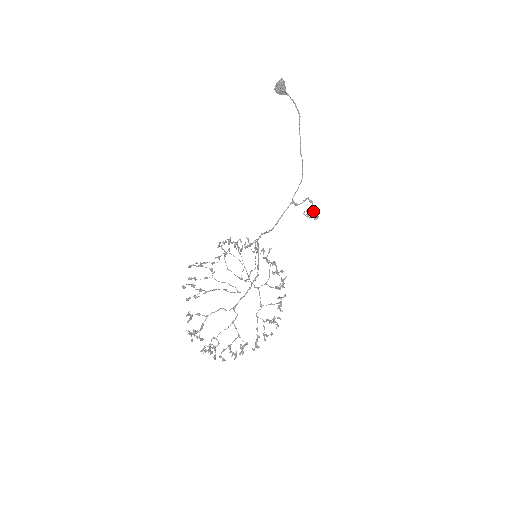
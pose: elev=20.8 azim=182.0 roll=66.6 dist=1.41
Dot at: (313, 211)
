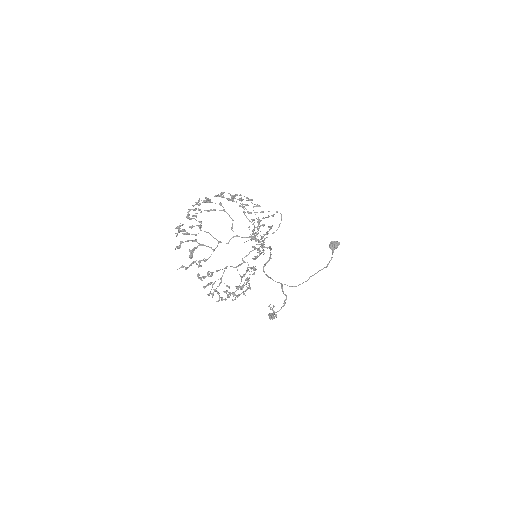
Dot at: occluded
